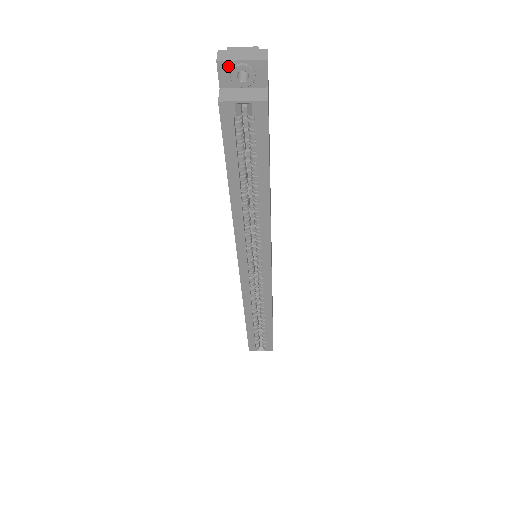
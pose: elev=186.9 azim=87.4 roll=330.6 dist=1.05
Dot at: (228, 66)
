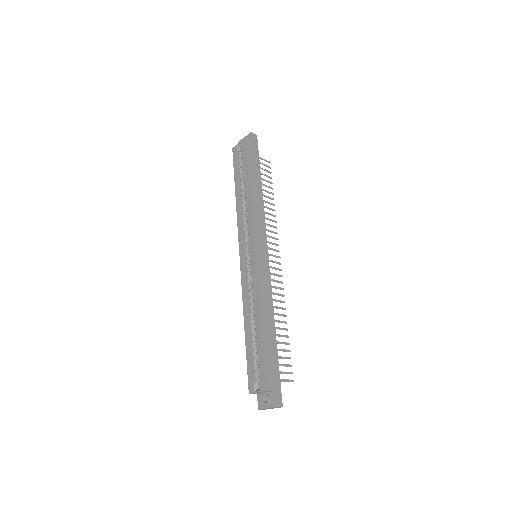
Dot at: occluded
